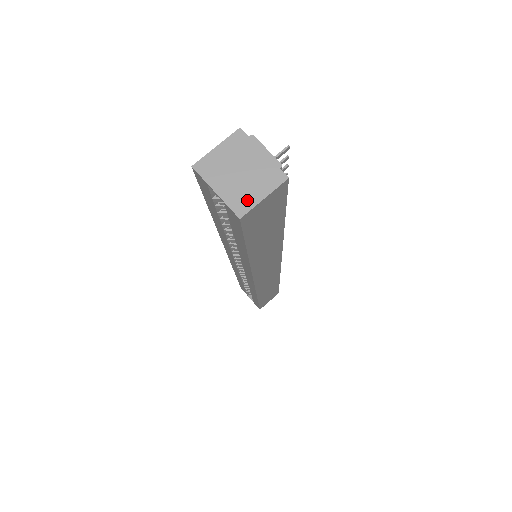
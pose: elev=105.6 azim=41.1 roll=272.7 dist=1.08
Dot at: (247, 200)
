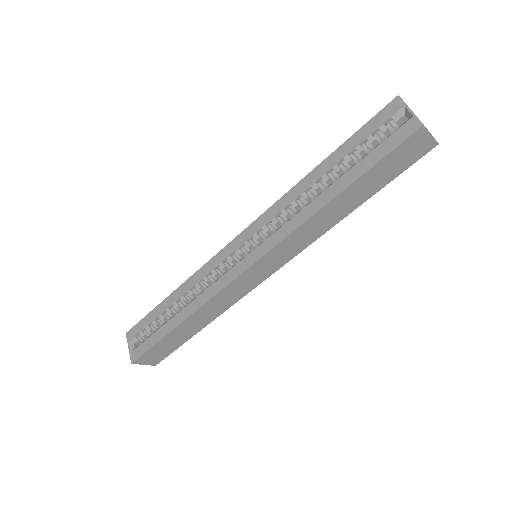
Dot at: occluded
